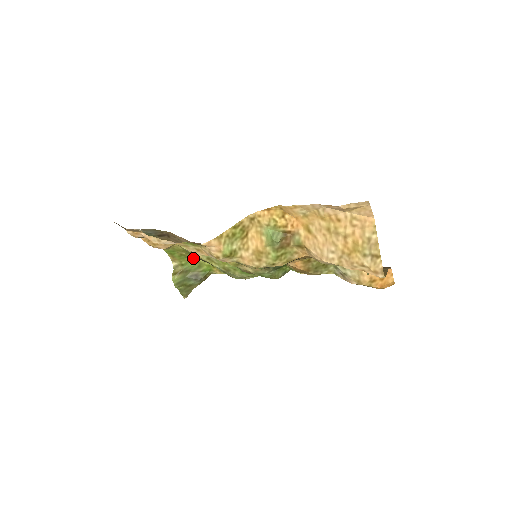
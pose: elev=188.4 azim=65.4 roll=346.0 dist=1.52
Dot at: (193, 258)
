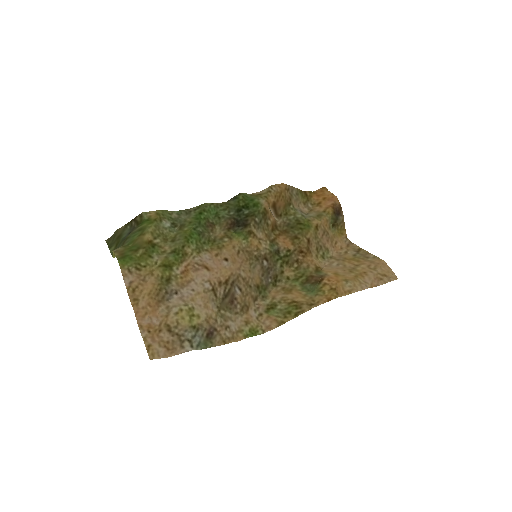
Dot at: (141, 237)
